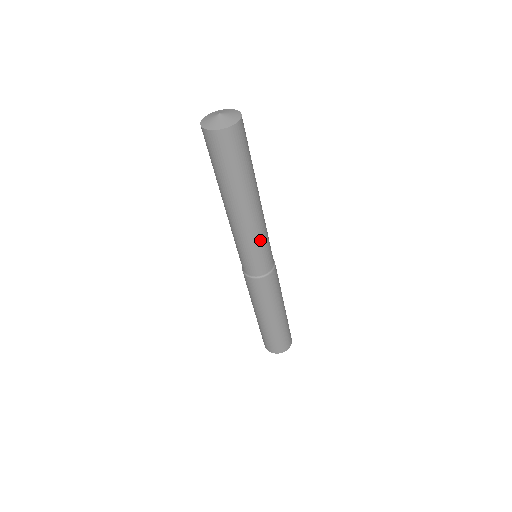
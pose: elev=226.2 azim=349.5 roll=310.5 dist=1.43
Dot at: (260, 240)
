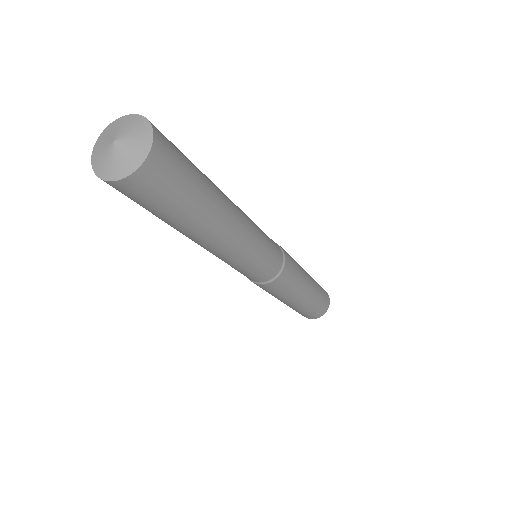
Dot at: (252, 256)
